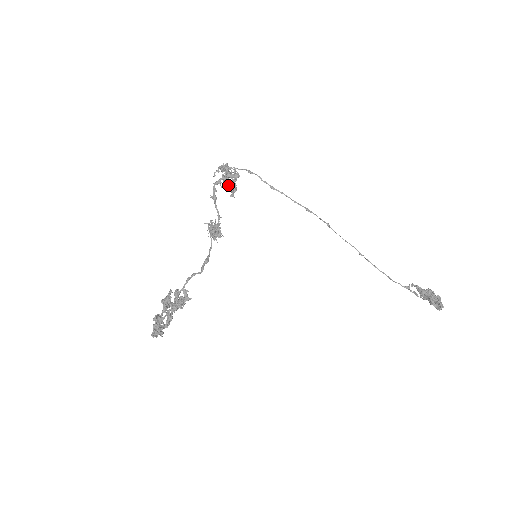
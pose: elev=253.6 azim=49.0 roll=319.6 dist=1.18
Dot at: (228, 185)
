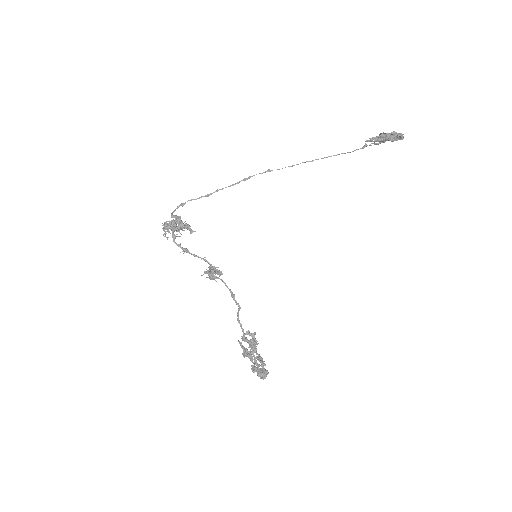
Dot at: occluded
